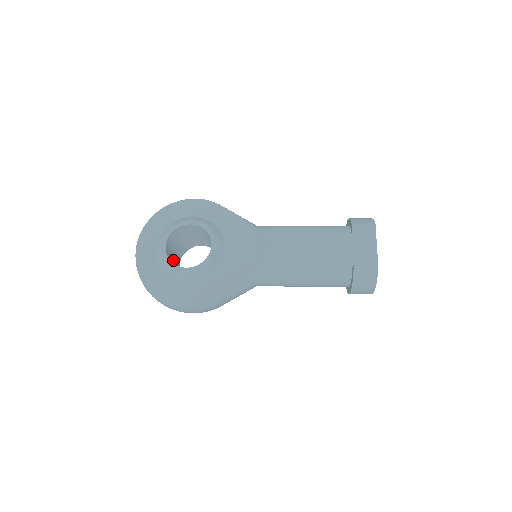
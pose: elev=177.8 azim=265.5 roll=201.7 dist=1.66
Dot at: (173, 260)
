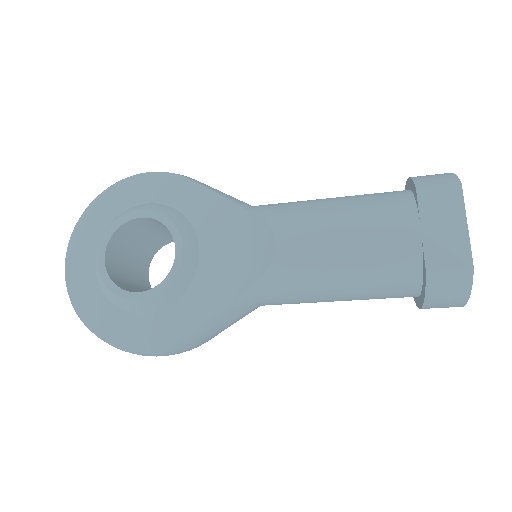
Dot at: (129, 273)
